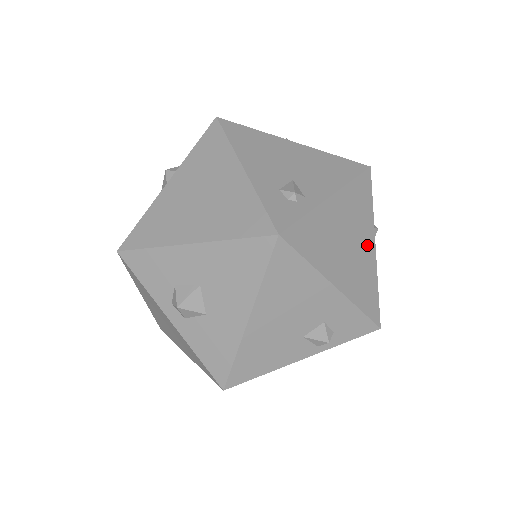
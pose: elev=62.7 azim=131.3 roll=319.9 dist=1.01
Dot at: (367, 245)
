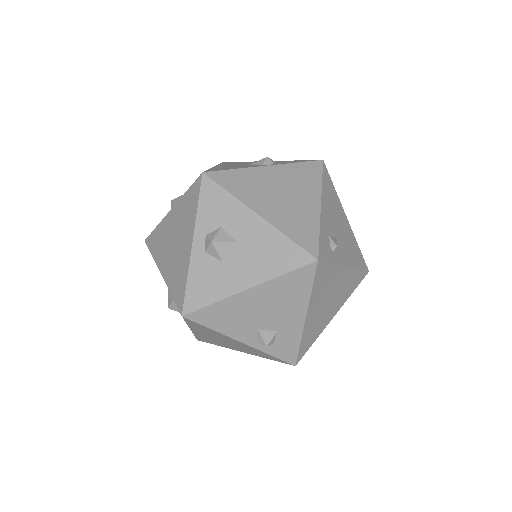
Dot at: (332, 312)
